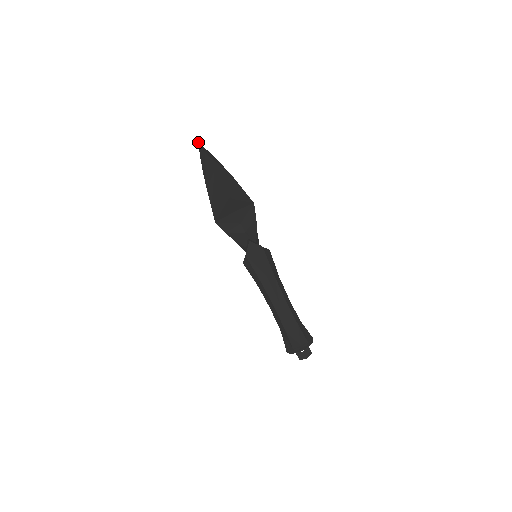
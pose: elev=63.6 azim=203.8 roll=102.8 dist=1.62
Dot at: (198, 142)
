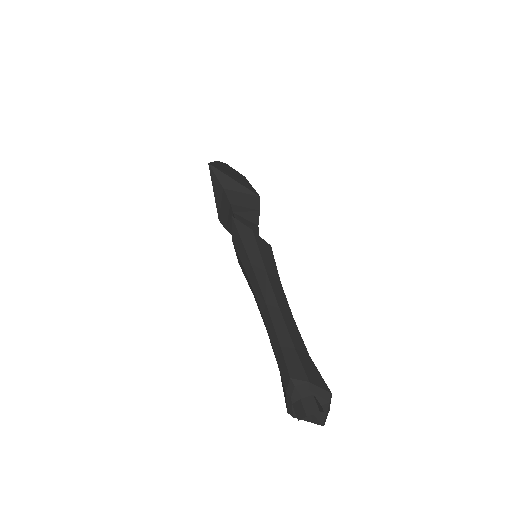
Dot at: occluded
